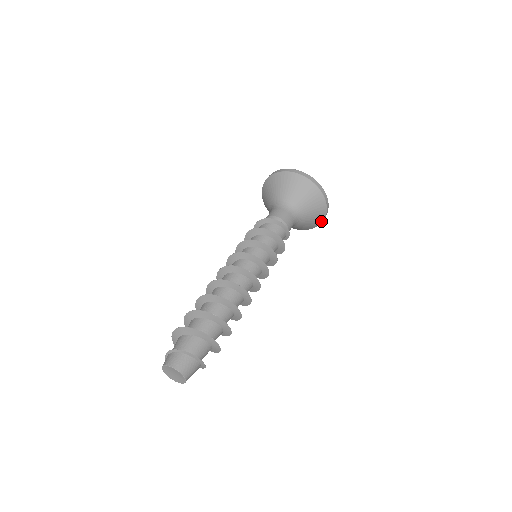
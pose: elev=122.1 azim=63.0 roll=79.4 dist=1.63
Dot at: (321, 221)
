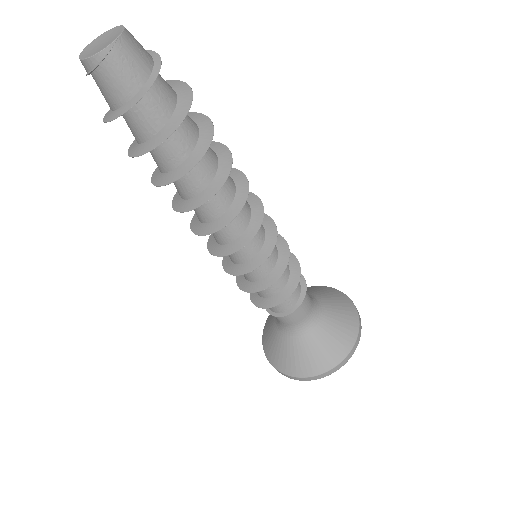
Dot at: (347, 351)
